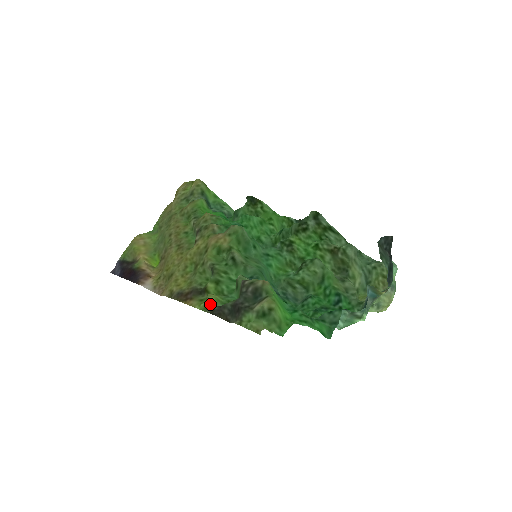
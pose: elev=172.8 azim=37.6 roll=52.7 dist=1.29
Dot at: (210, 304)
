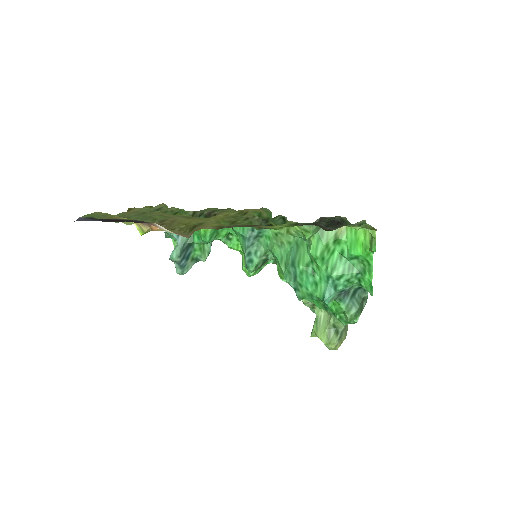
Dot at: (297, 223)
